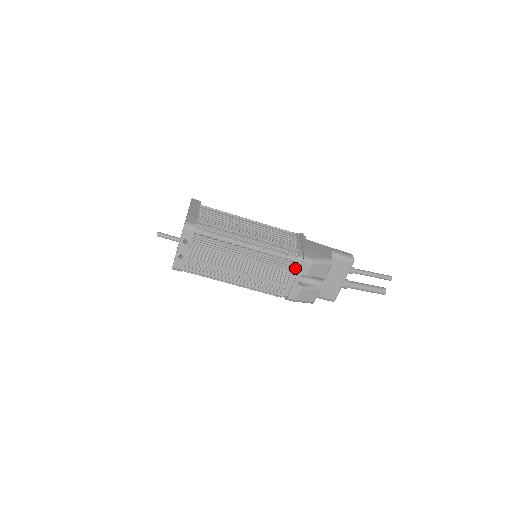
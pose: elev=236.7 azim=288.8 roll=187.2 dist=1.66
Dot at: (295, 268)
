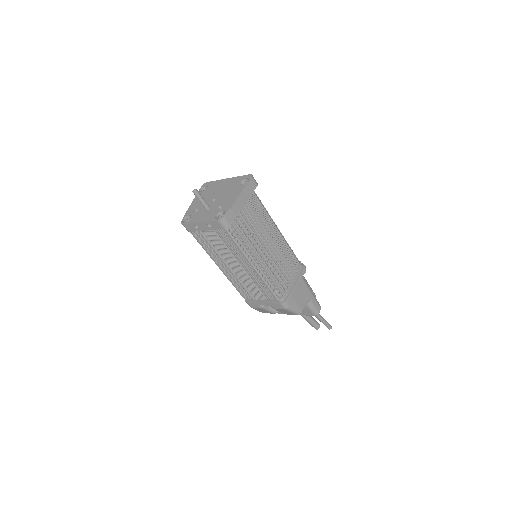
Dot at: (271, 300)
